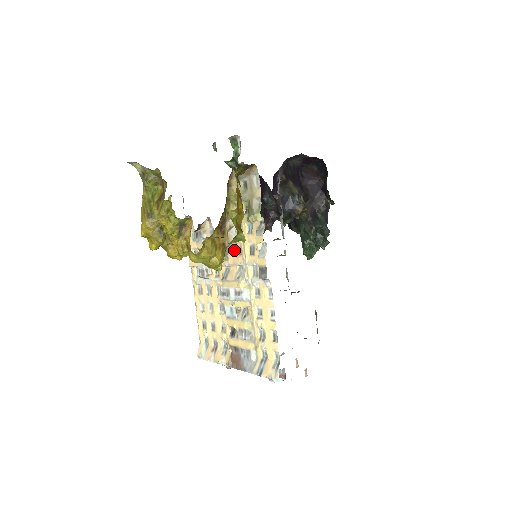
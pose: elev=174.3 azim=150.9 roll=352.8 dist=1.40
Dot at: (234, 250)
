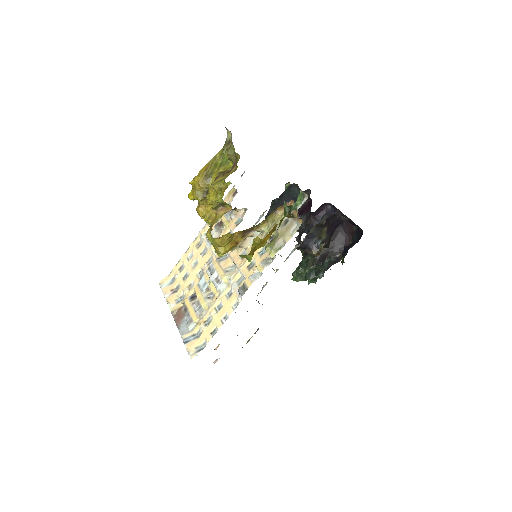
Dot at: (241, 251)
